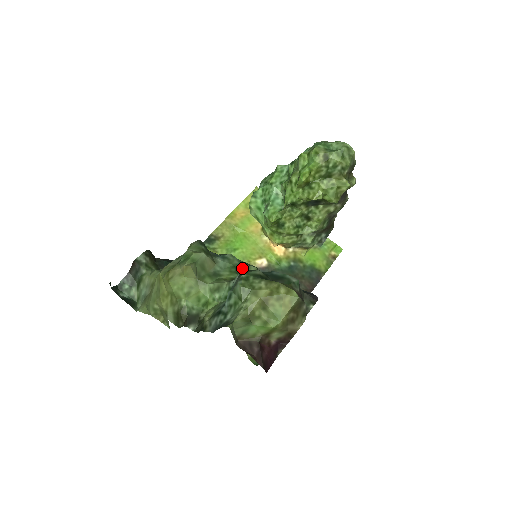
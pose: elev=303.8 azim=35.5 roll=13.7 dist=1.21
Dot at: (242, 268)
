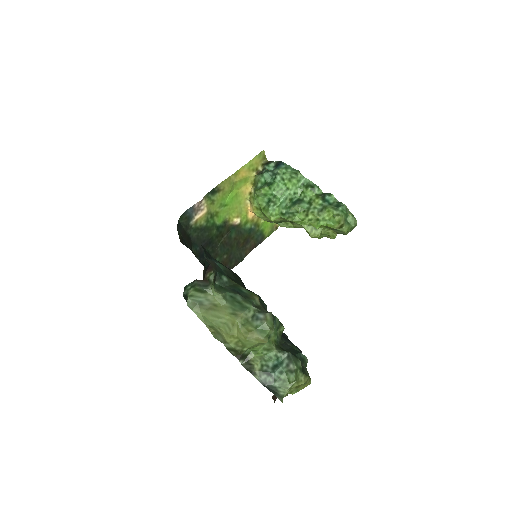
Dot at: (278, 328)
